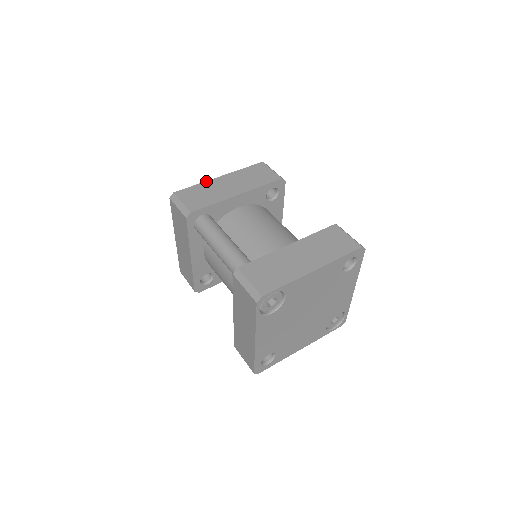
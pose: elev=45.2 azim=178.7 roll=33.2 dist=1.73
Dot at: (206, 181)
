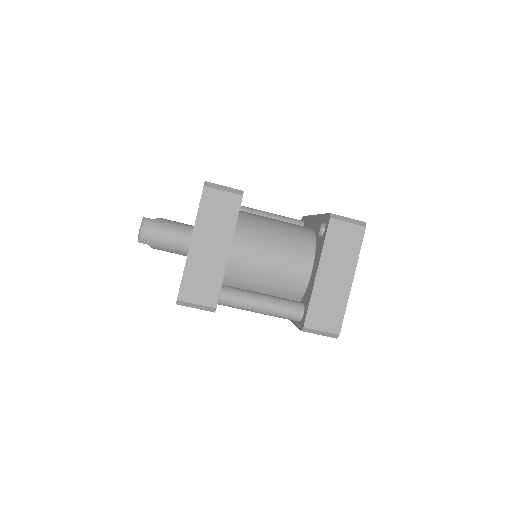
Dot at: (186, 261)
